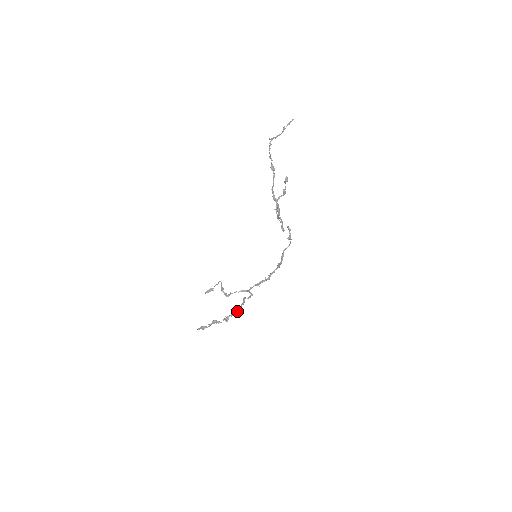
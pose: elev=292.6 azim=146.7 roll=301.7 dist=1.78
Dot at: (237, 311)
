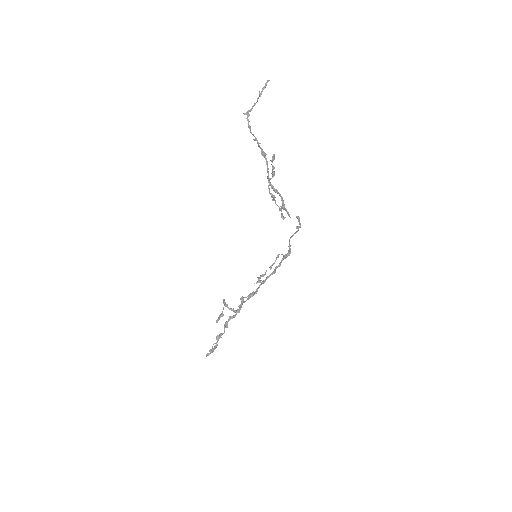
Dot at: (236, 313)
